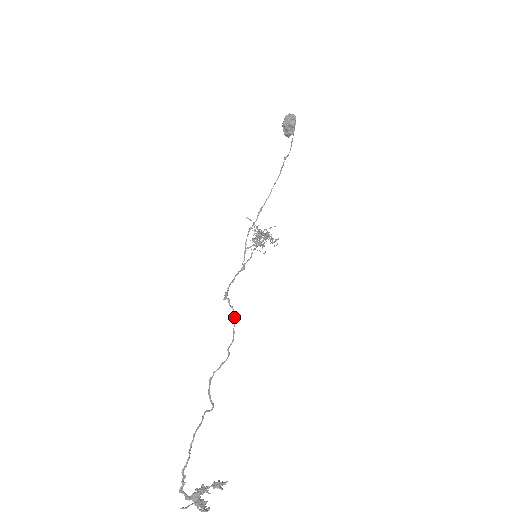
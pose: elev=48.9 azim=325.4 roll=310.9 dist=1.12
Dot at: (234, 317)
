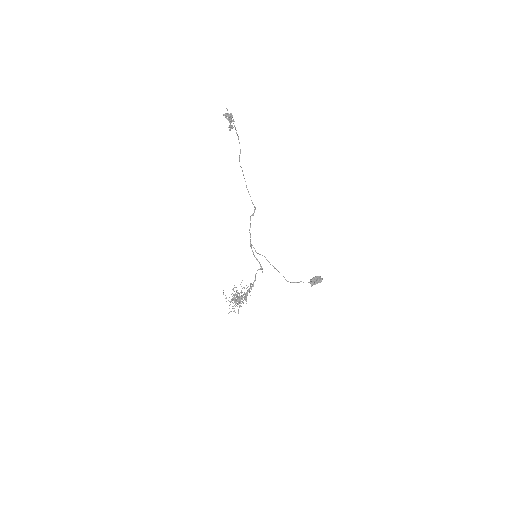
Dot at: occluded
